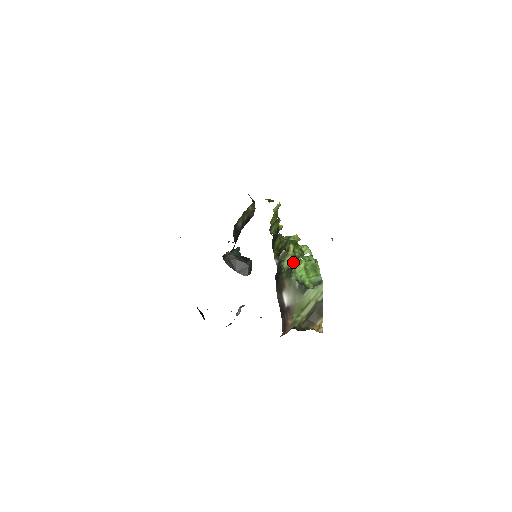
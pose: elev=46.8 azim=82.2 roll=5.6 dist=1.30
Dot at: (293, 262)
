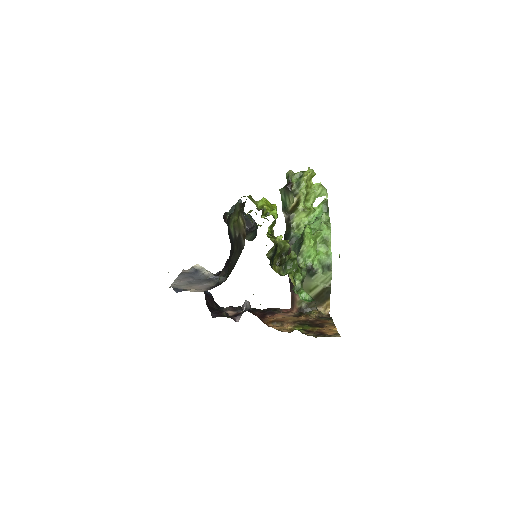
Dot at: (302, 233)
